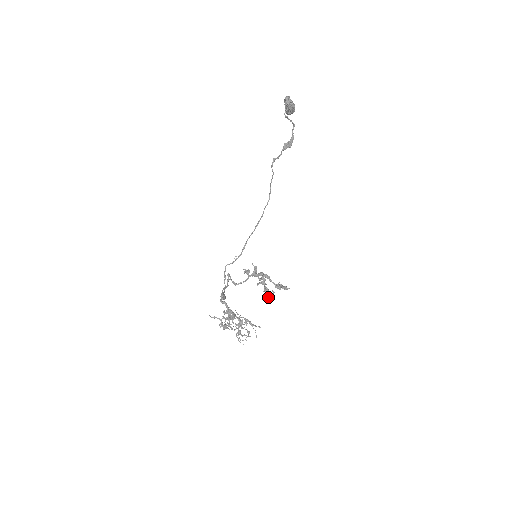
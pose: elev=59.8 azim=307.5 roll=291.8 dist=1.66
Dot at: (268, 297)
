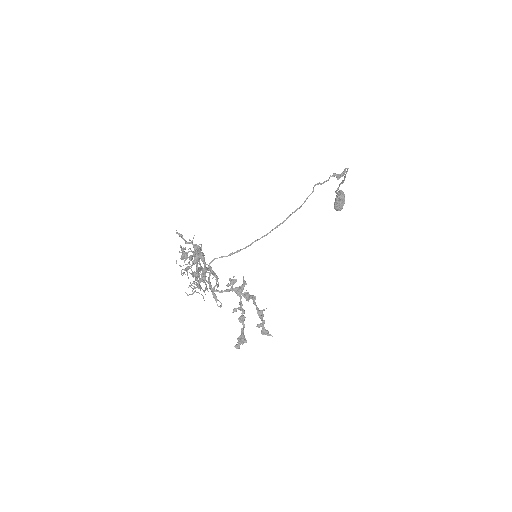
Dot at: occluded
